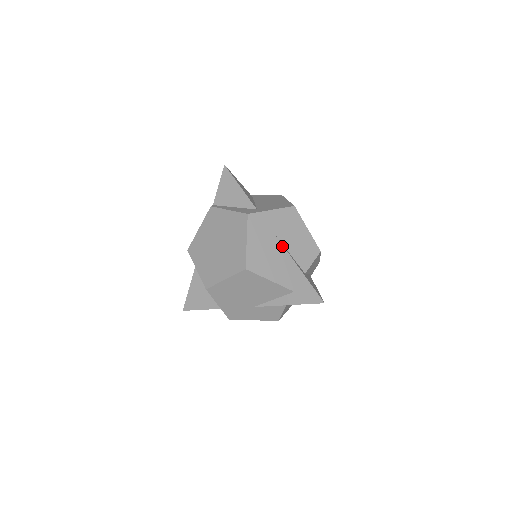
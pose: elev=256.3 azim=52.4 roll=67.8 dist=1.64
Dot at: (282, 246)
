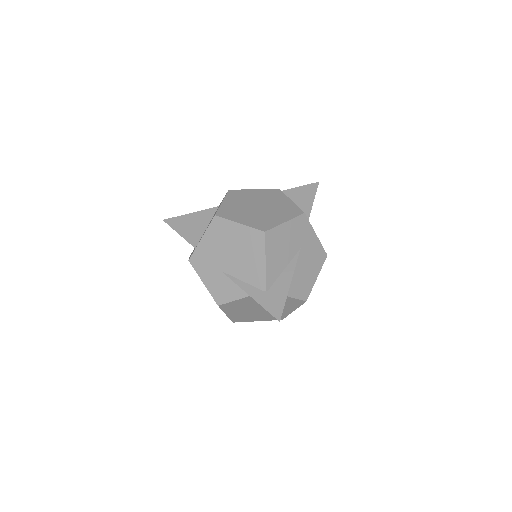
Dot at: (297, 258)
